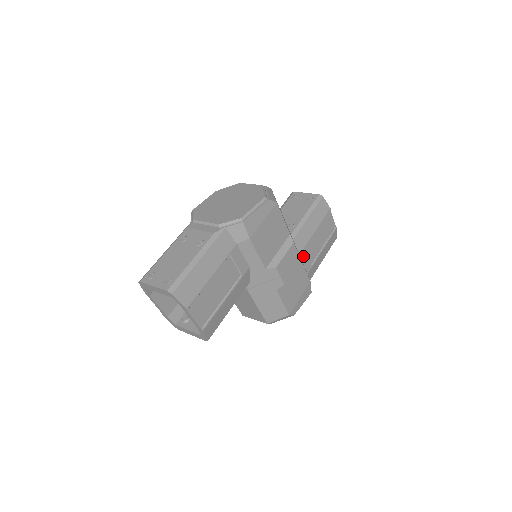
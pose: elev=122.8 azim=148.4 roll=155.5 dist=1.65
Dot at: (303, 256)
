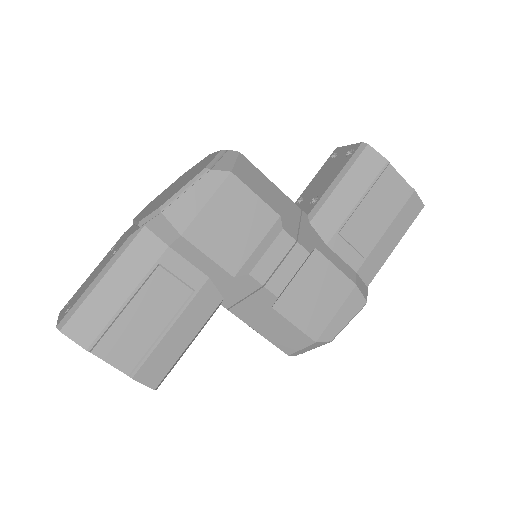
Dot at: (337, 246)
